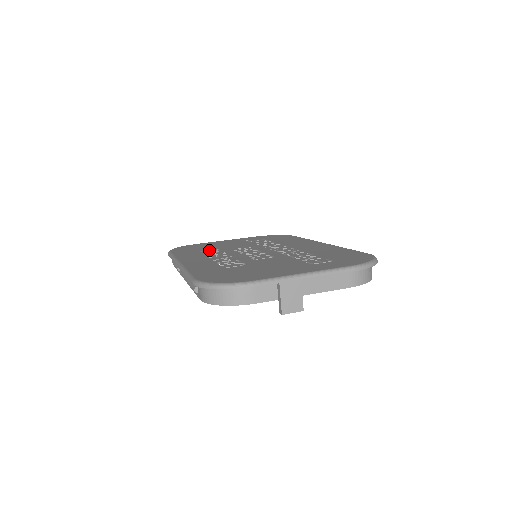
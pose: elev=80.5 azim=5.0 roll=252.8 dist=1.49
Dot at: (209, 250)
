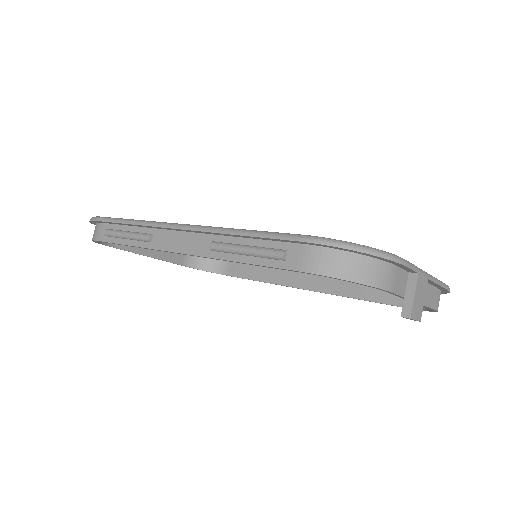
Dot at: occluded
